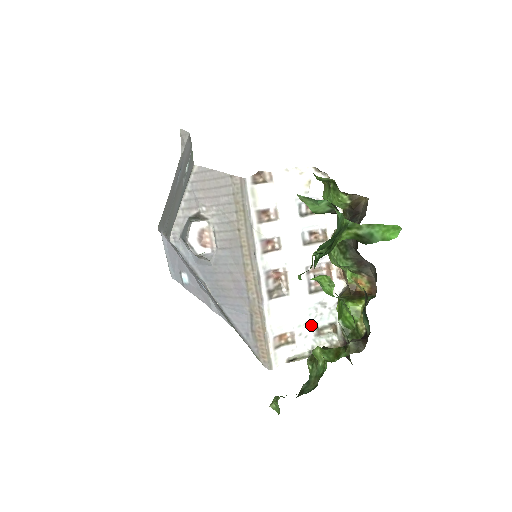
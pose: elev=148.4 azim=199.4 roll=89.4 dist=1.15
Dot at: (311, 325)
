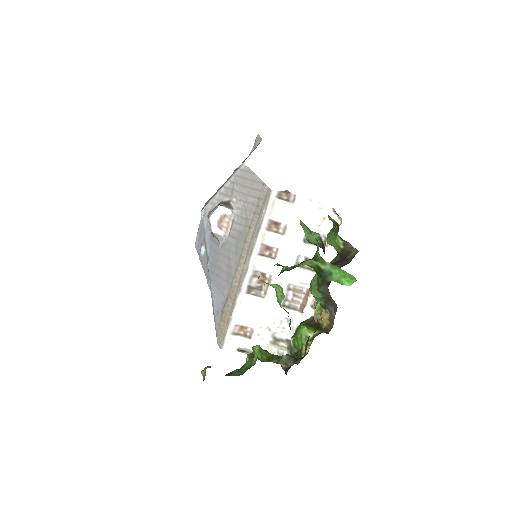
Dot at: (271, 332)
